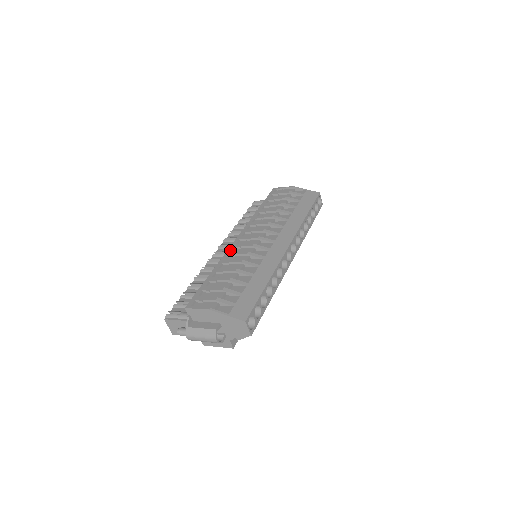
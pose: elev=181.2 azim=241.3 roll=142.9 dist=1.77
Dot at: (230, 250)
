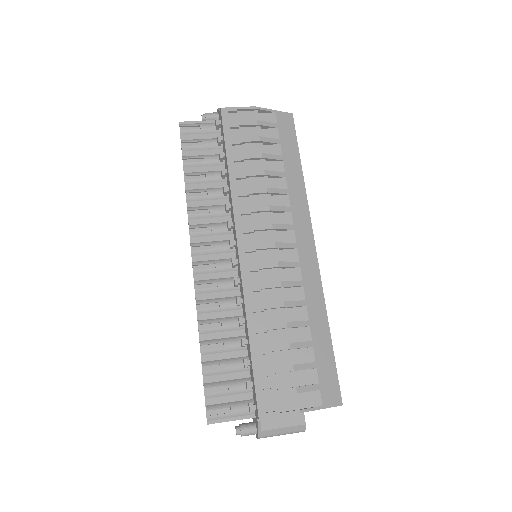
Dot at: (247, 280)
